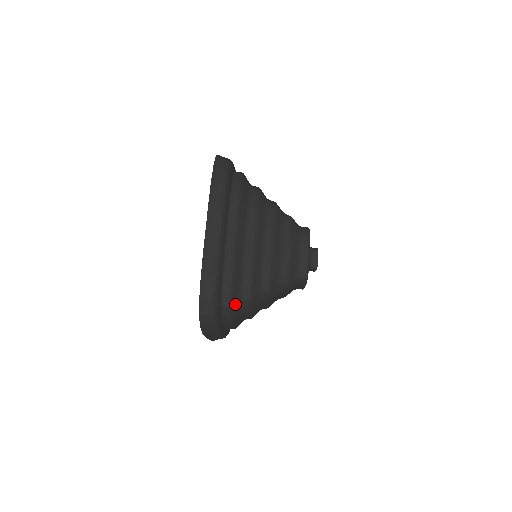
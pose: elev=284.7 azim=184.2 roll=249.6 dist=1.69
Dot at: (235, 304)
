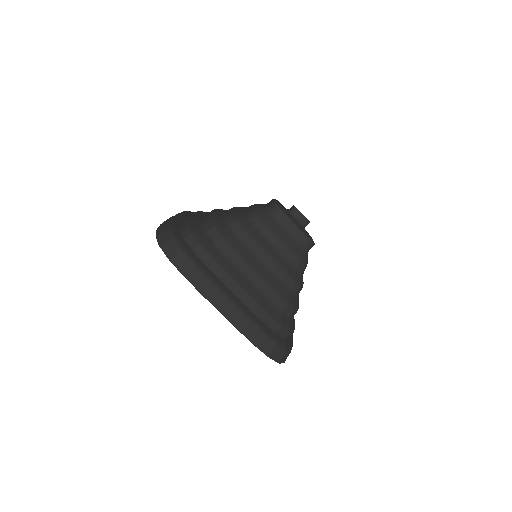
Dot at: (290, 325)
